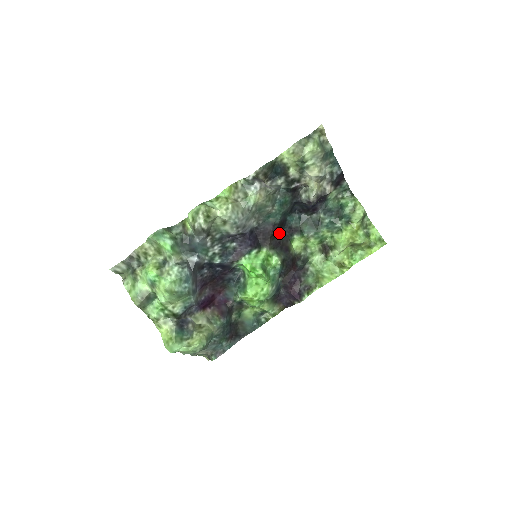
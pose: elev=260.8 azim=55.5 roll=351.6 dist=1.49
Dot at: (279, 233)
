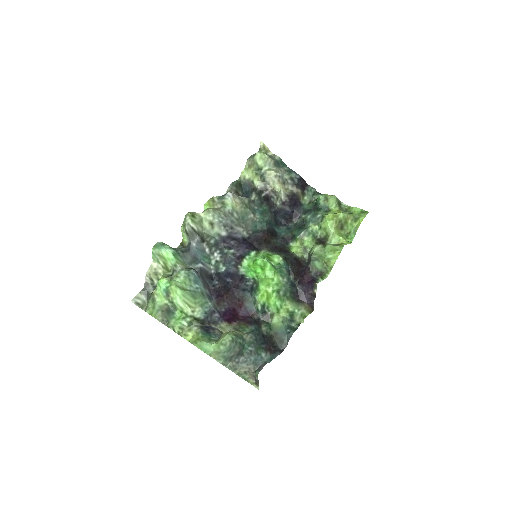
Dot at: (273, 241)
